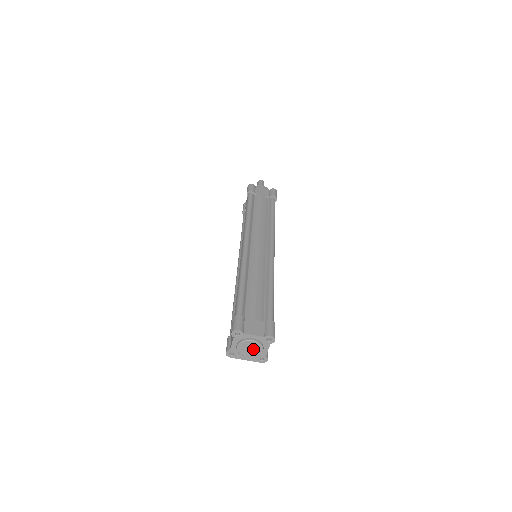
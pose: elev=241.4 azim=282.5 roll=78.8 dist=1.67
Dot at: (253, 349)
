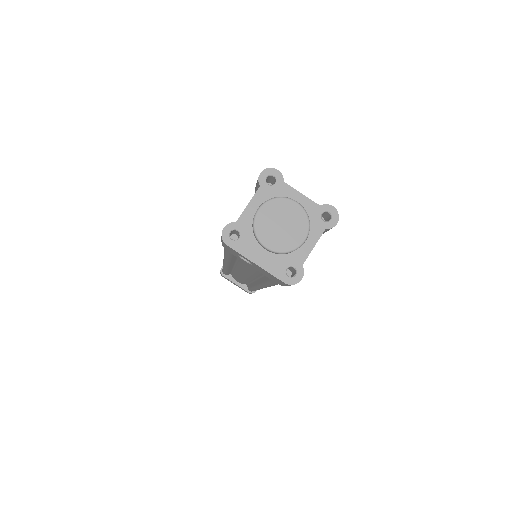
Dot at: (288, 227)
